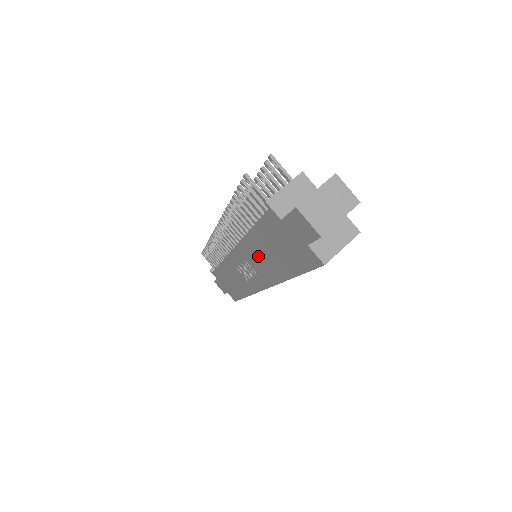
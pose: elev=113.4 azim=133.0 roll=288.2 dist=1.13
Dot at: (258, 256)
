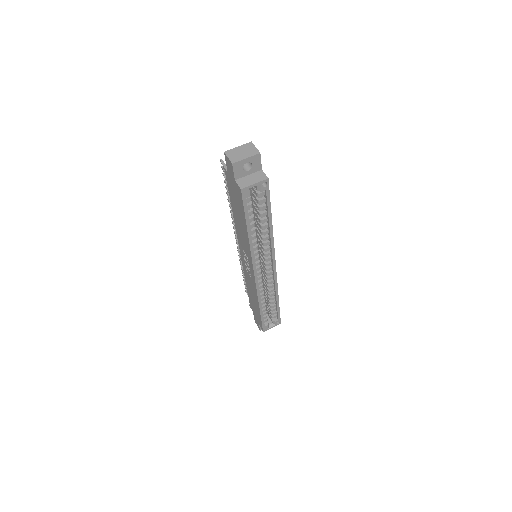
Dot at: (240, 231)
